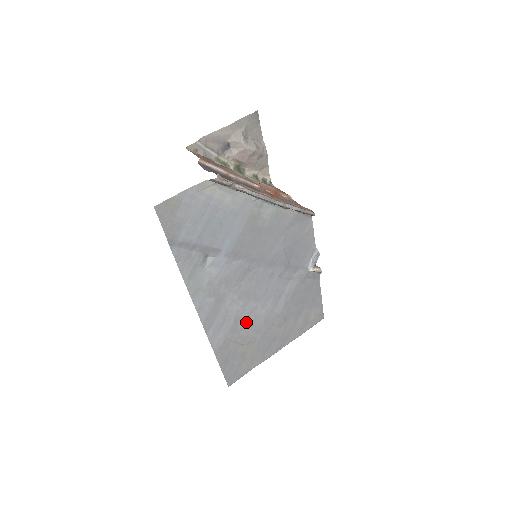
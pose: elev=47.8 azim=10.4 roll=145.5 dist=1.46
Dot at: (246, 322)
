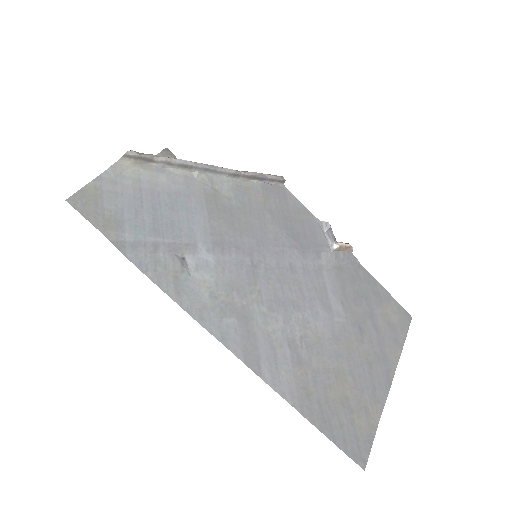
Dot at: (308, 346)
